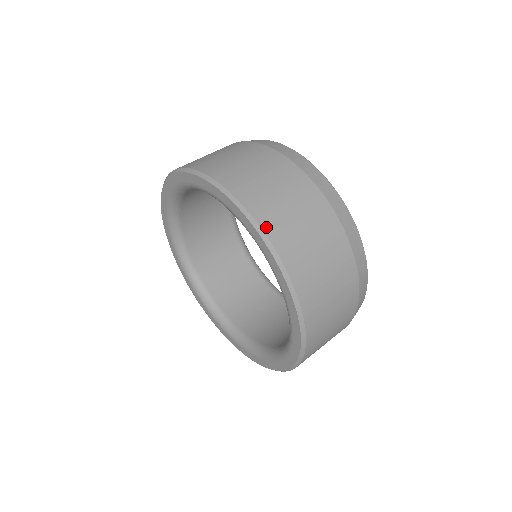
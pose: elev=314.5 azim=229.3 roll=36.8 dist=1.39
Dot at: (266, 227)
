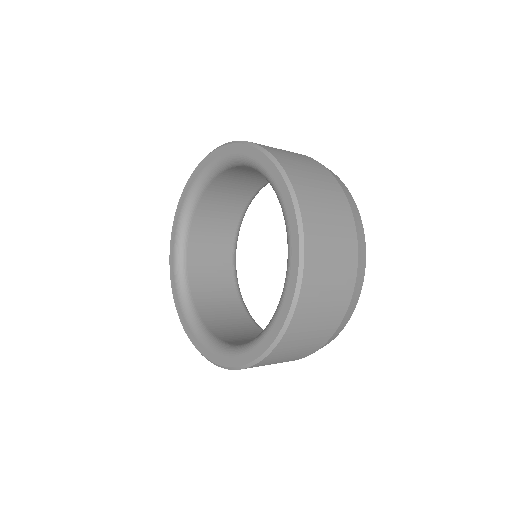
Dot at: (291, 176)
